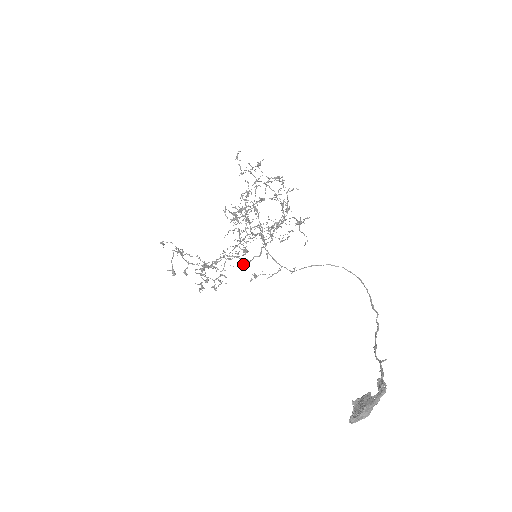
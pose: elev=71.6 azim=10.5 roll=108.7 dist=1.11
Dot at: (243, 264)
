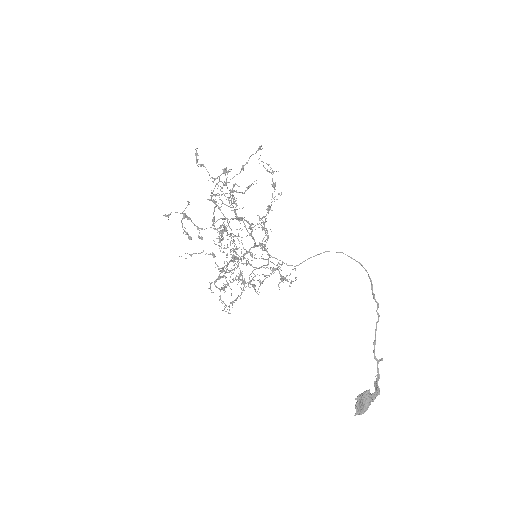
Dot at: (249, 224)
